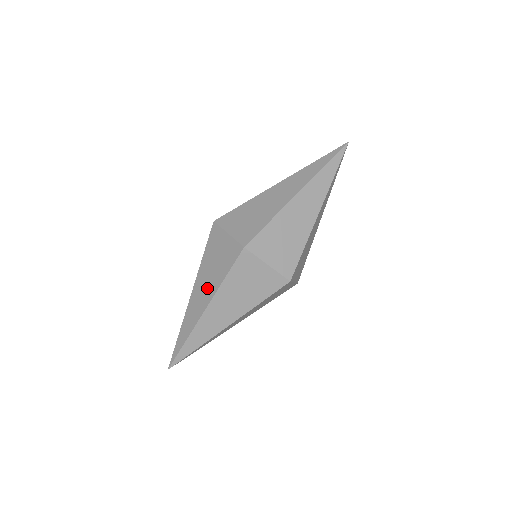
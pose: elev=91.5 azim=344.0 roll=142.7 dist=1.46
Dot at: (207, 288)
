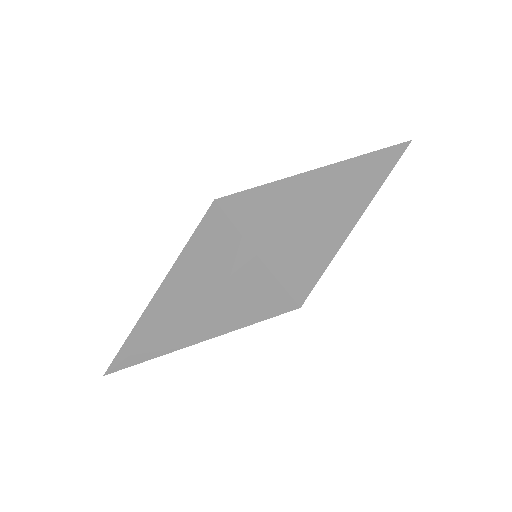
Dot at: (214, 324)
